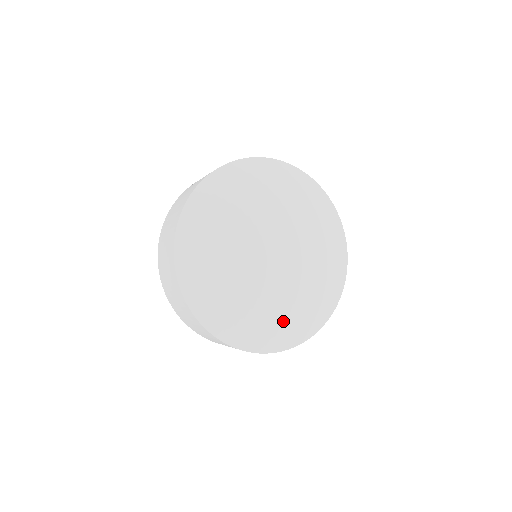
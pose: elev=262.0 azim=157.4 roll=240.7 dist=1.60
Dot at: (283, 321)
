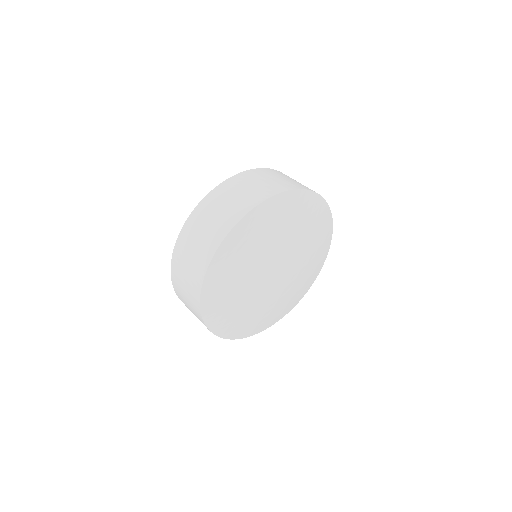
Dot at: (287, 303)
